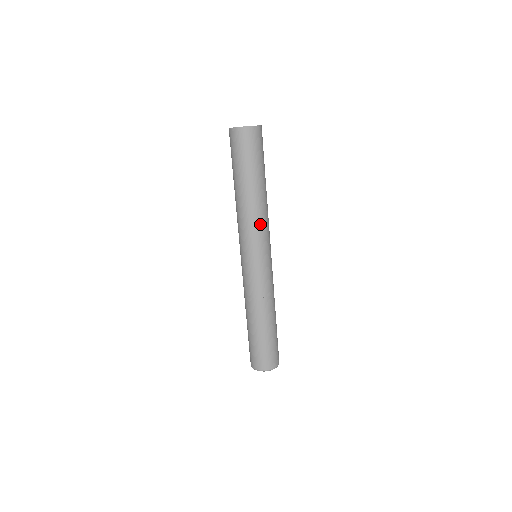
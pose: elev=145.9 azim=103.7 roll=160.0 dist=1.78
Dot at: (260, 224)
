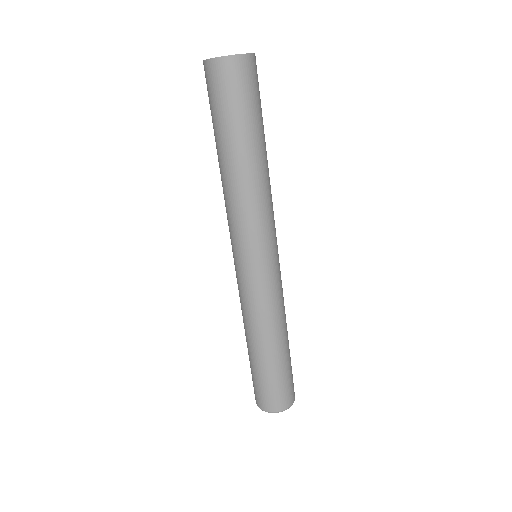
Dot at: (259, 211)
